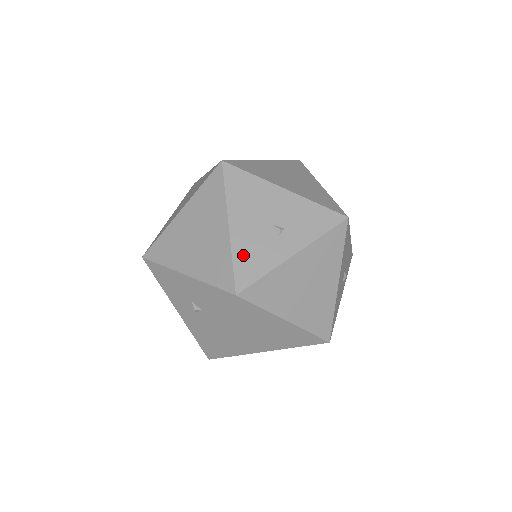
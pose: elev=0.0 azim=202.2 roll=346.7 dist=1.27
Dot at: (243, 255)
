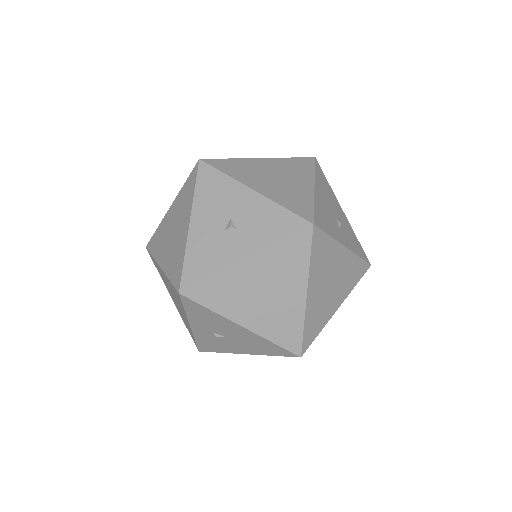
Dot at: (320, 210)
